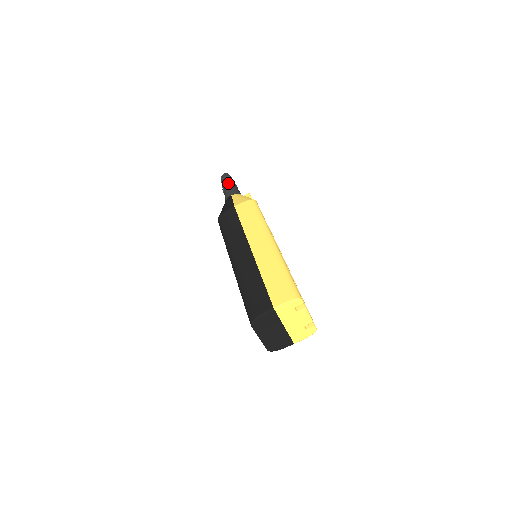
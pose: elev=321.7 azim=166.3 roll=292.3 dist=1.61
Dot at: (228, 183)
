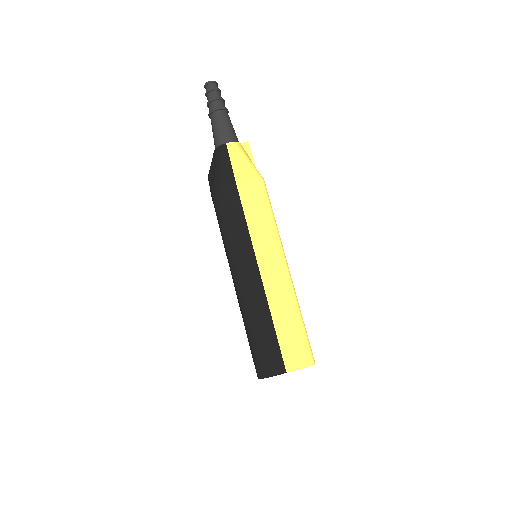
Dot at: (218, 109)
